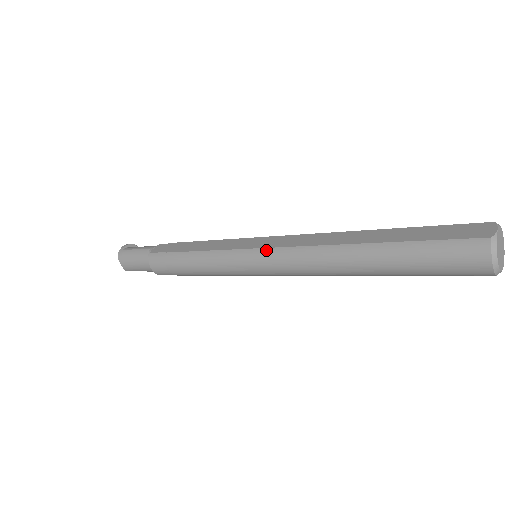
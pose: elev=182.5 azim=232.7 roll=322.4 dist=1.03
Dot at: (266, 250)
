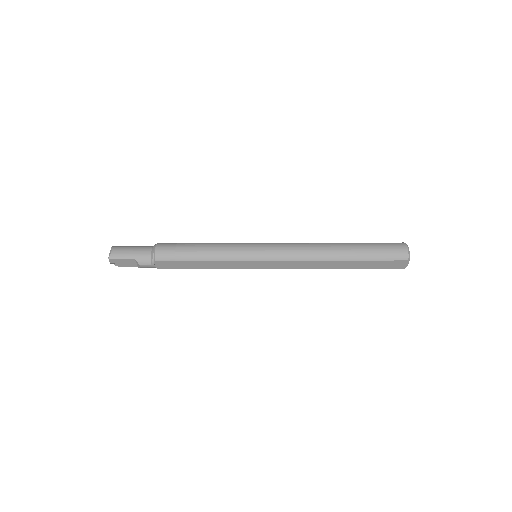
Dot at: occluded
